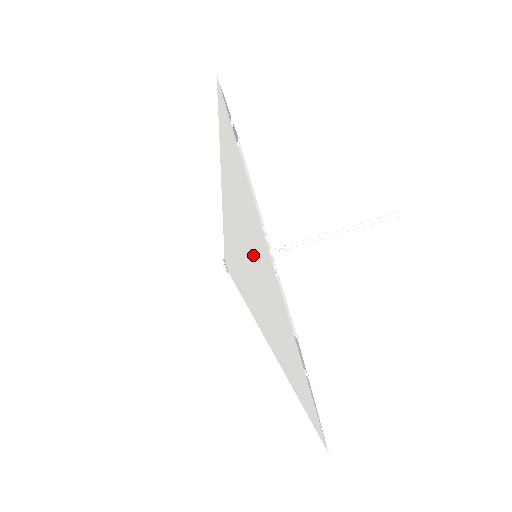
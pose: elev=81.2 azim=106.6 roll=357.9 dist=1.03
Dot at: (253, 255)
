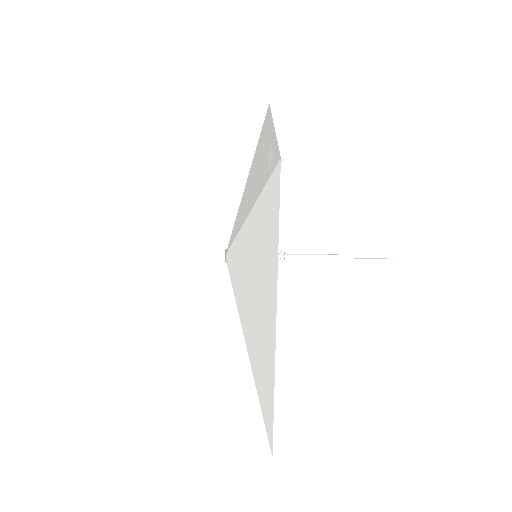
Dot at: (259, 295)
